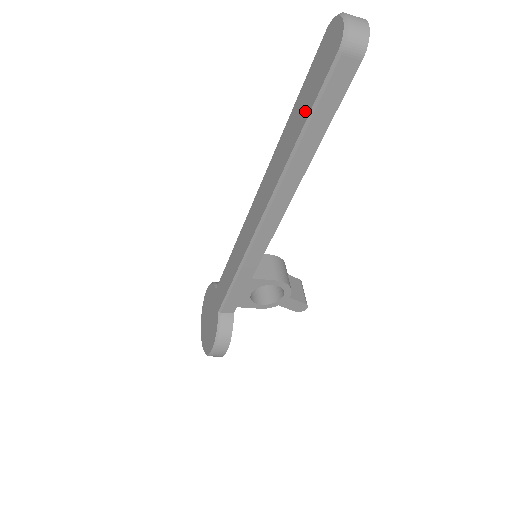
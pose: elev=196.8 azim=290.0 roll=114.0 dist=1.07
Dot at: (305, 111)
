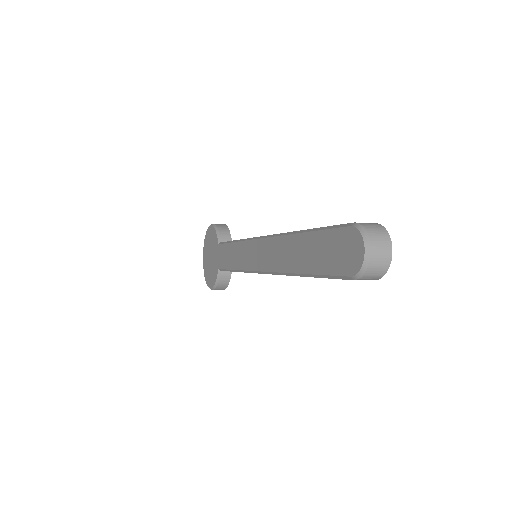
Dot at: (313, 264)
